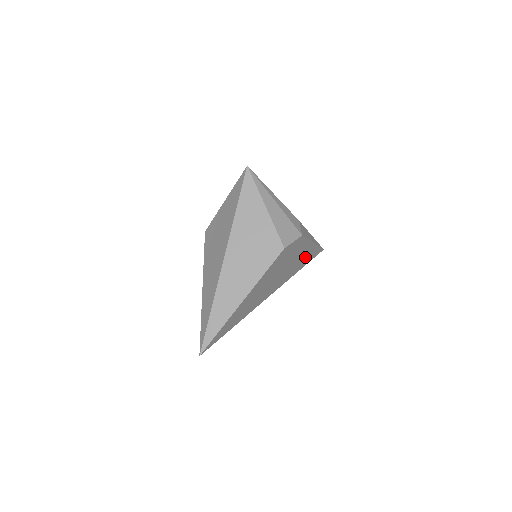
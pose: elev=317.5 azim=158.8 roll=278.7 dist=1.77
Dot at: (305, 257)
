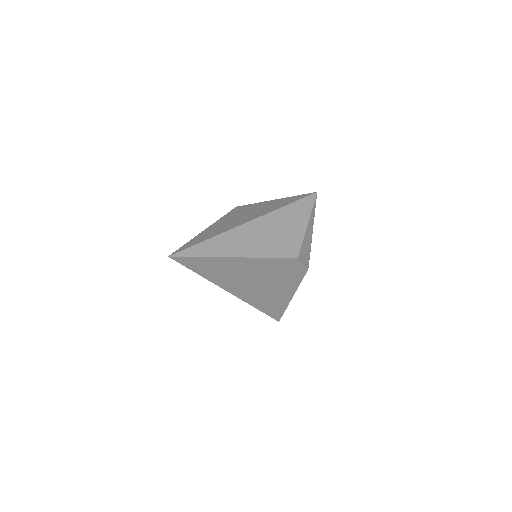
Dot at: (276, 302)
